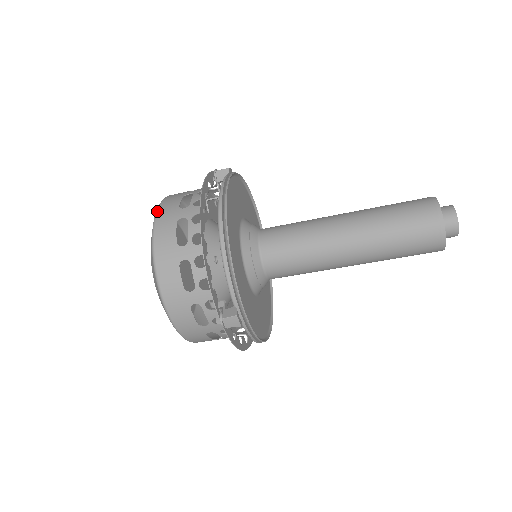
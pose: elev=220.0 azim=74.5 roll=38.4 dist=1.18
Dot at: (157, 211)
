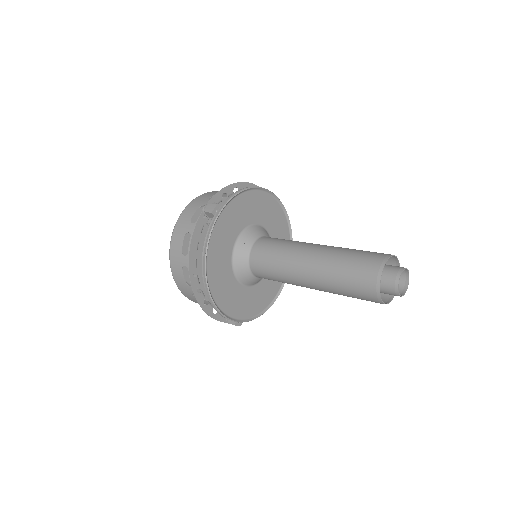
Dot at: (170, 249)
